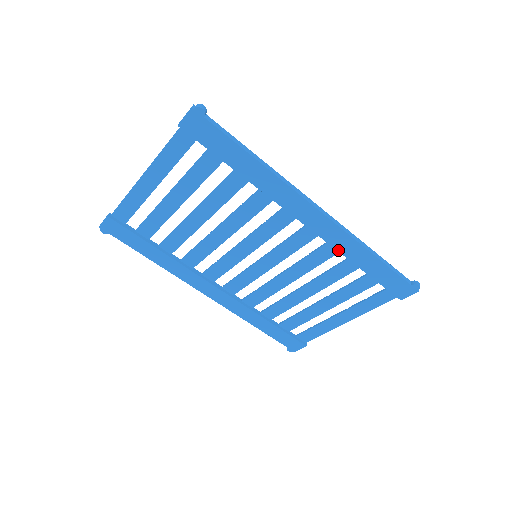
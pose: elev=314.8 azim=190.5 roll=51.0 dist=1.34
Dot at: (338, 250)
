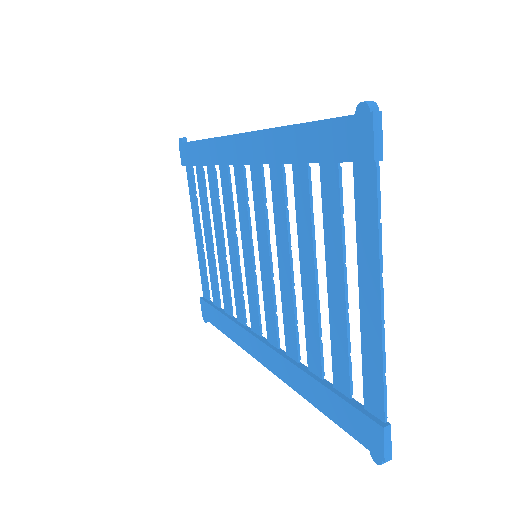
Dot at: (273, 162)
